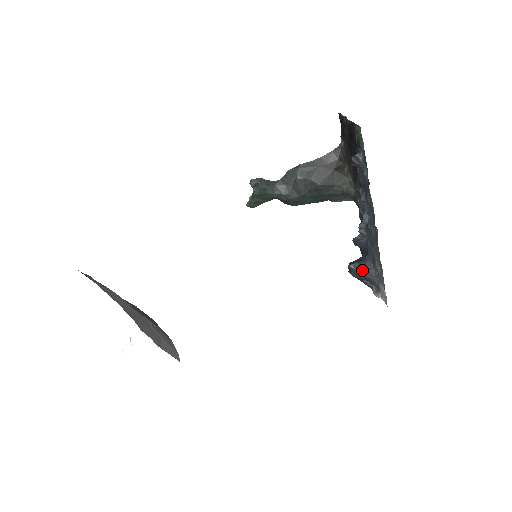
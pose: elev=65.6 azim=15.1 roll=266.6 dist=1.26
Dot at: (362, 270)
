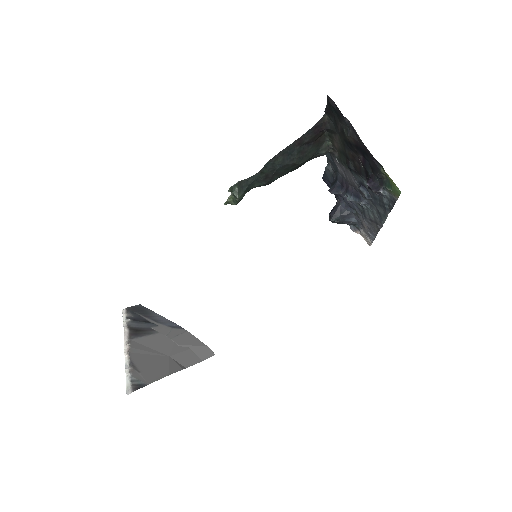
Dot at: (345, 221)
